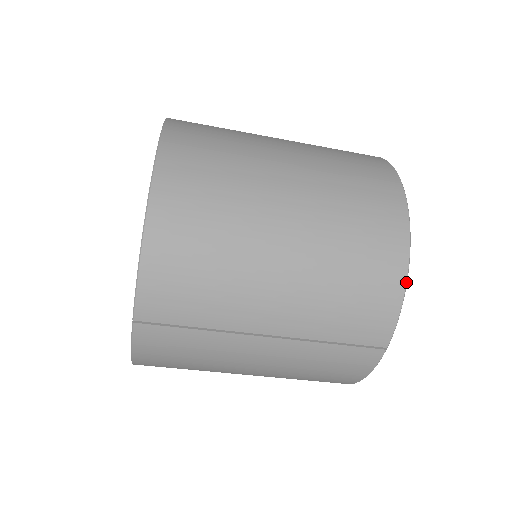
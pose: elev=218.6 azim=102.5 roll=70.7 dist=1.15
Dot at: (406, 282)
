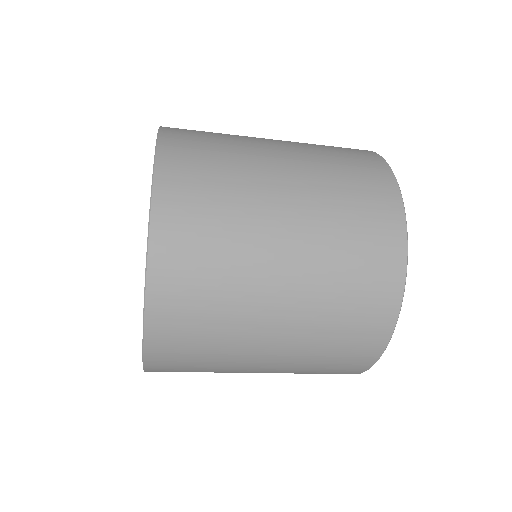
Dot at: occluded
